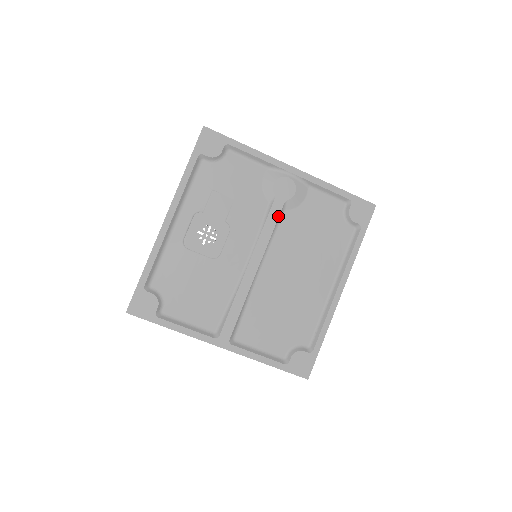
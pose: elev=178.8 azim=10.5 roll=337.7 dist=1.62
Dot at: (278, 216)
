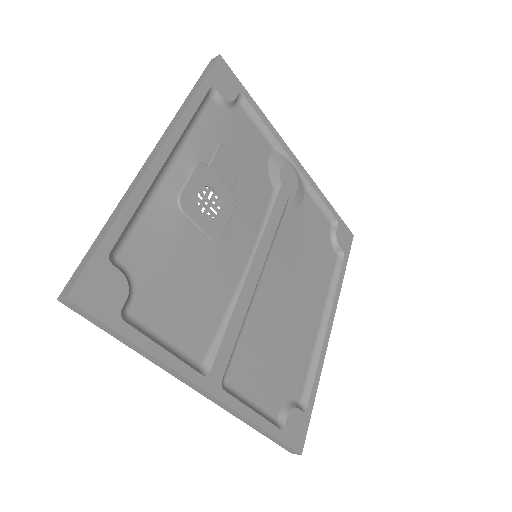
Dot at: (282, 210)
